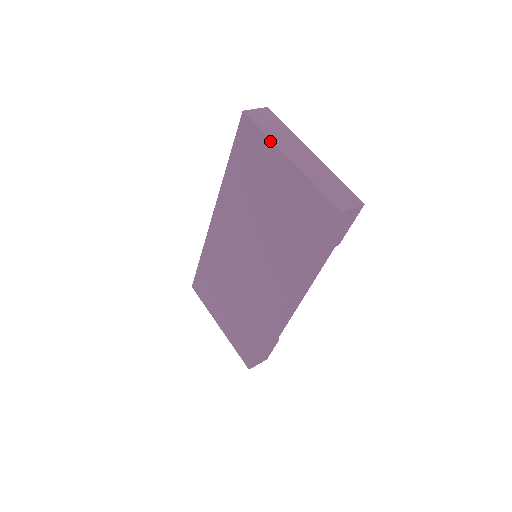
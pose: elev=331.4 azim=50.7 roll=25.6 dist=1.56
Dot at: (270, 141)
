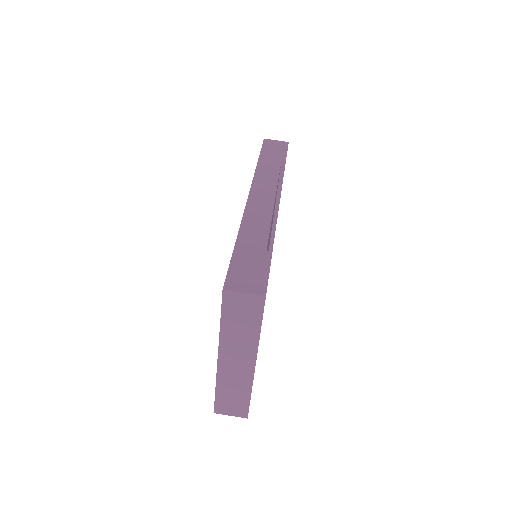
Dot at: (219, 334)
